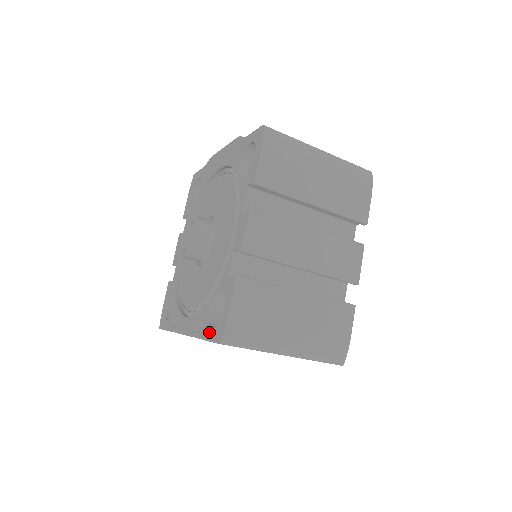
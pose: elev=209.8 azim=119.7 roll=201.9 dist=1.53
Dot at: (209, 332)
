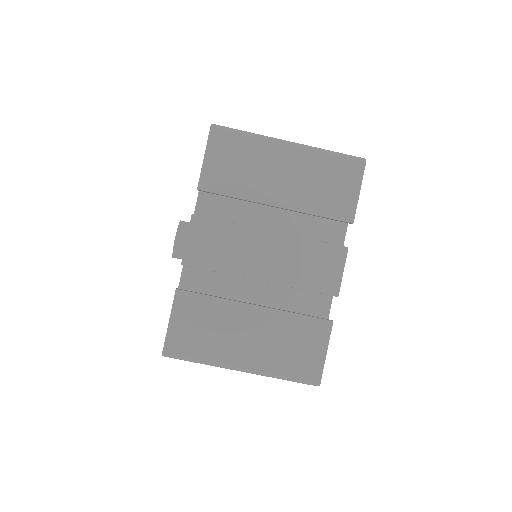
Dot at: occluded
